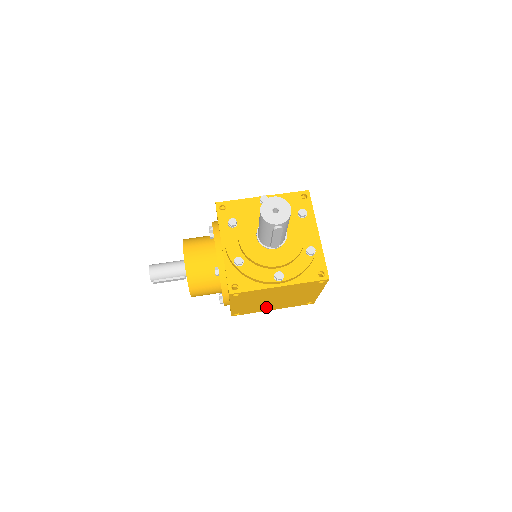
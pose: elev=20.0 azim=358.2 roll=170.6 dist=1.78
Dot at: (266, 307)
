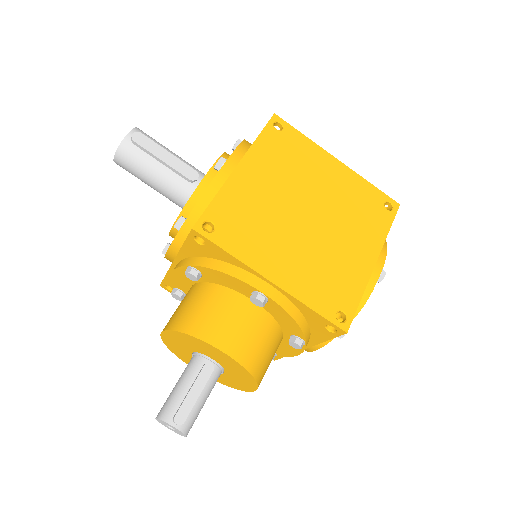
Dot at: (346, 258)
